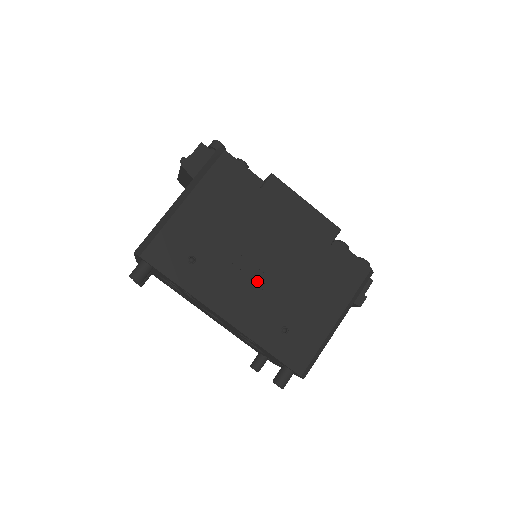
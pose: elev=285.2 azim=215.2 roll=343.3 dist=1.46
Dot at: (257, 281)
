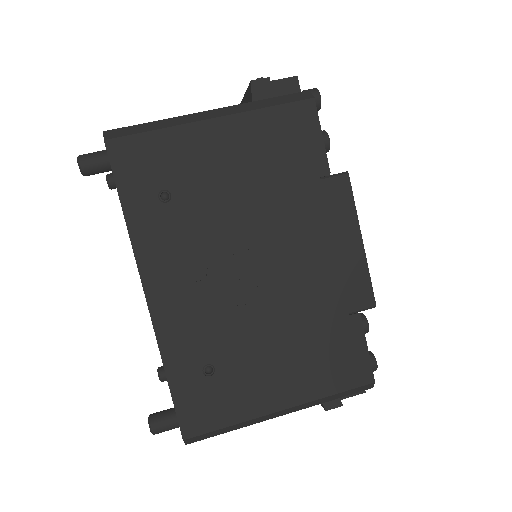
Dot at: (224, 285)
